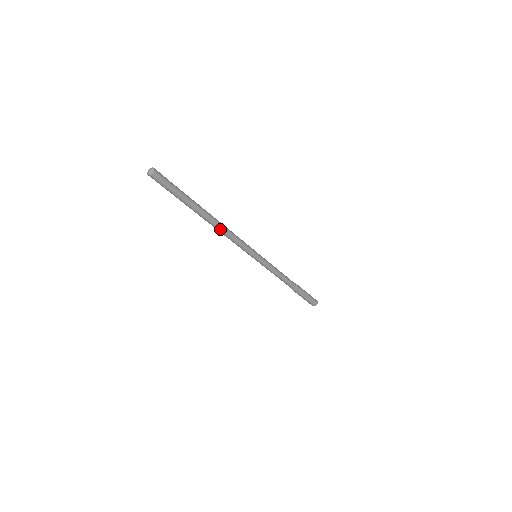
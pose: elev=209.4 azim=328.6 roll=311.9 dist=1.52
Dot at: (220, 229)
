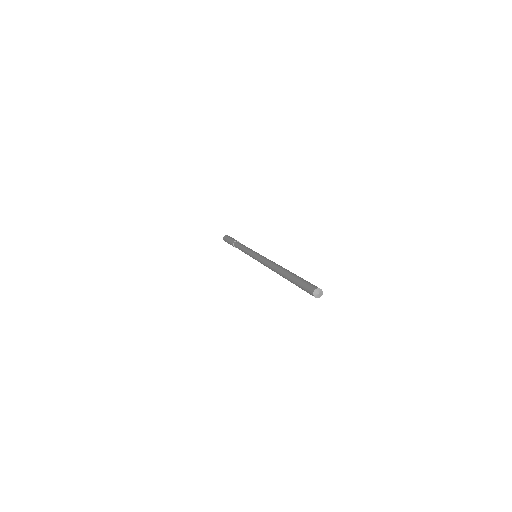
Dot at: (274, 271)
